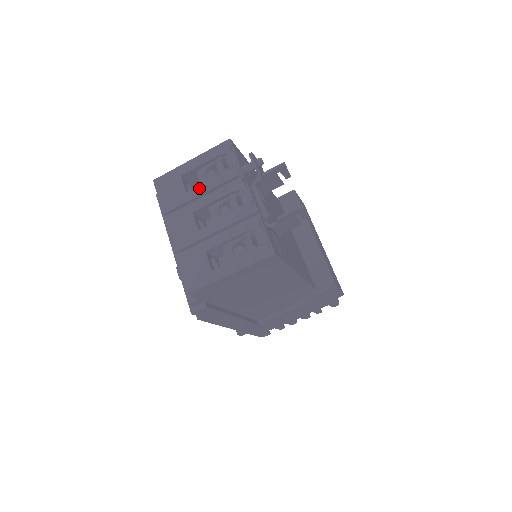
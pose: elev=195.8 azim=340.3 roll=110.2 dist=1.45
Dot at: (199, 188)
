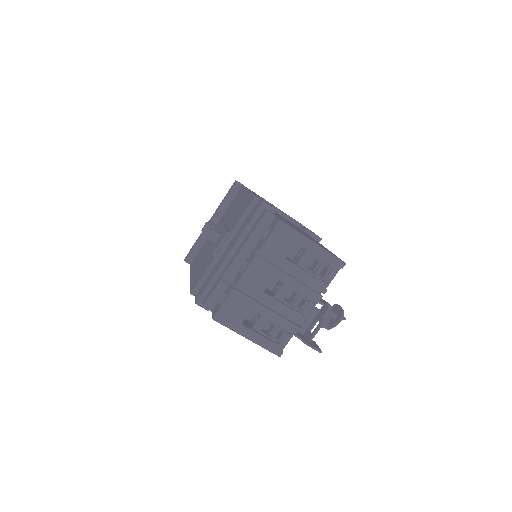
Dot at: (295, 268)
